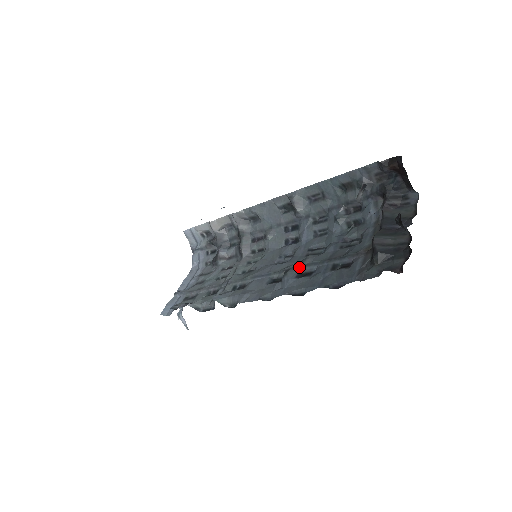
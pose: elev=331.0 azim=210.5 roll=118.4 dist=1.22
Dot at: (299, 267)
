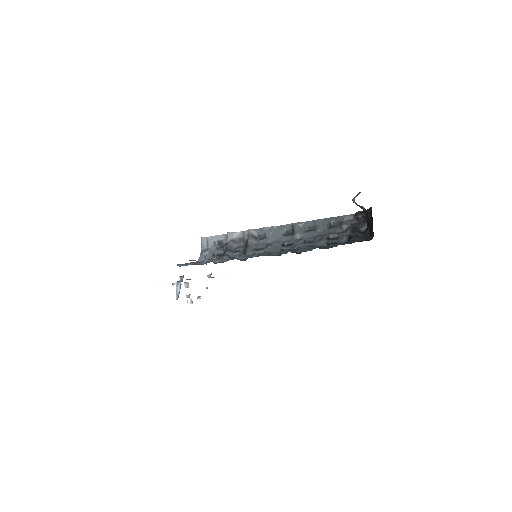
Dot at: (296, 249)
